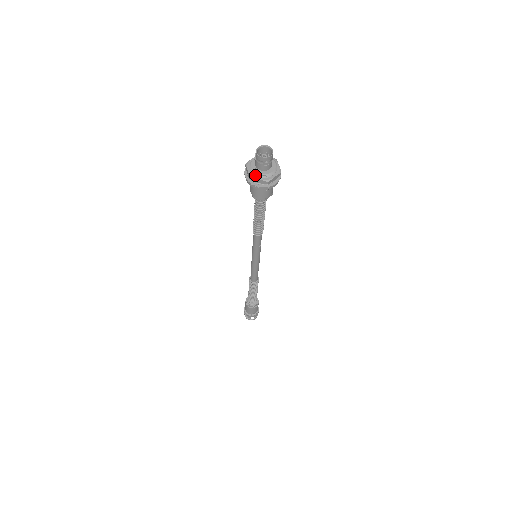
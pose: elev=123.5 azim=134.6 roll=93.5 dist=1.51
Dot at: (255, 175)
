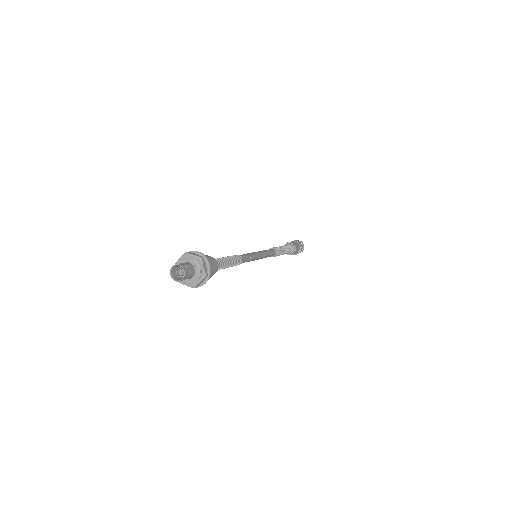
Dot at: occluded
